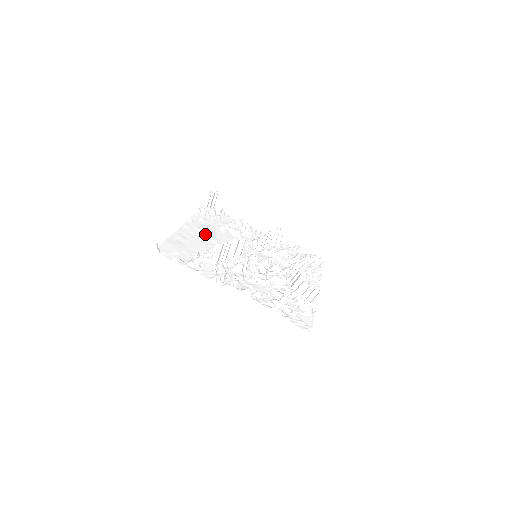
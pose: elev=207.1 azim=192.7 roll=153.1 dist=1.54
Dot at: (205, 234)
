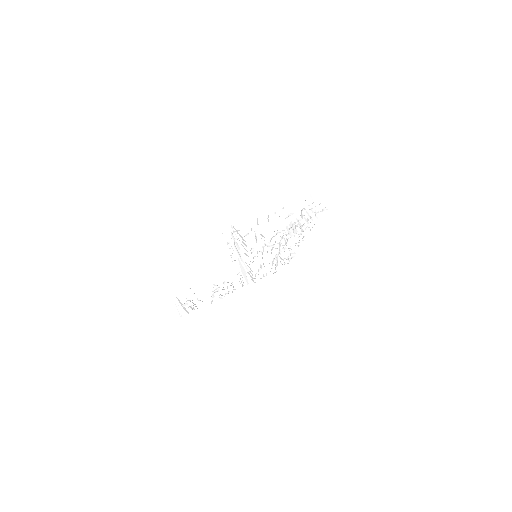
Dot at: occluded
